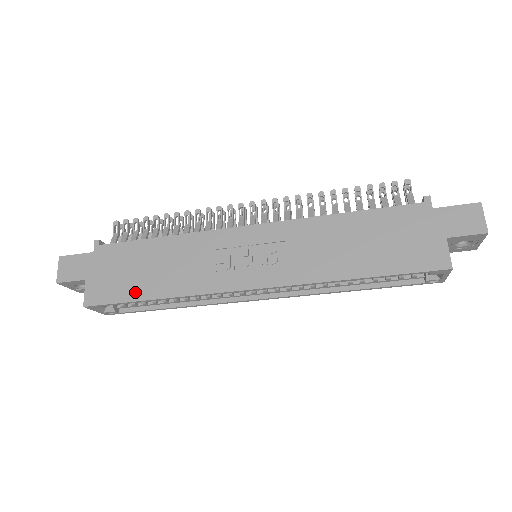
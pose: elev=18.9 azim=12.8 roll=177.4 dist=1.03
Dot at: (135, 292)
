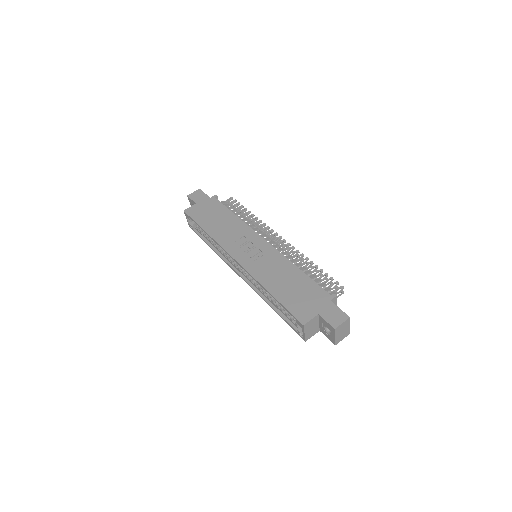
Dot at: (203, 222)
